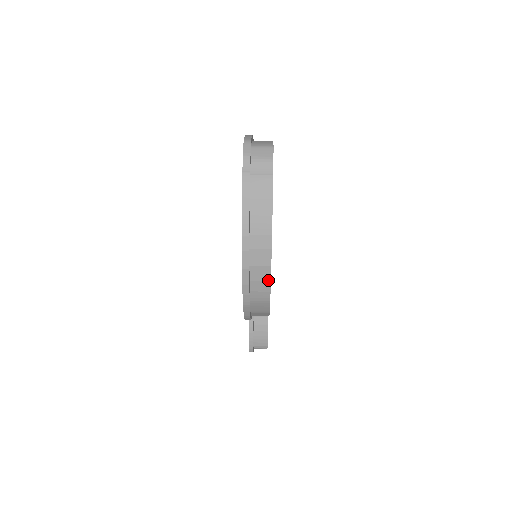
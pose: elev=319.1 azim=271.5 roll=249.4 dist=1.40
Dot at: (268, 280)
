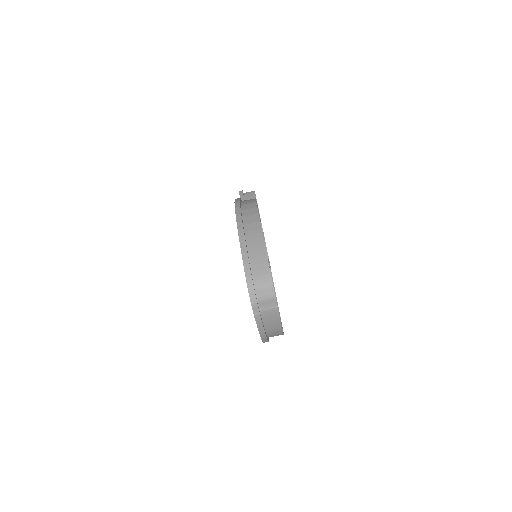
Dot at: occluded
